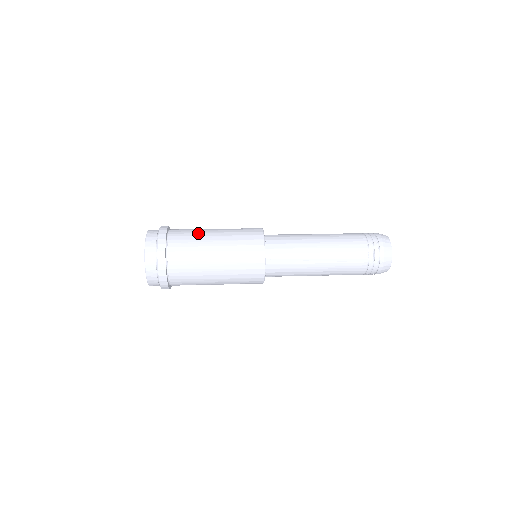
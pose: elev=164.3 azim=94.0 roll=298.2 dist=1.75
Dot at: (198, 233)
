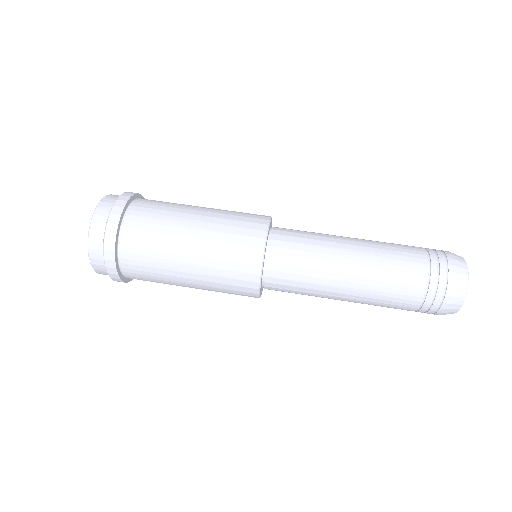
Dot at: (174, 207)
